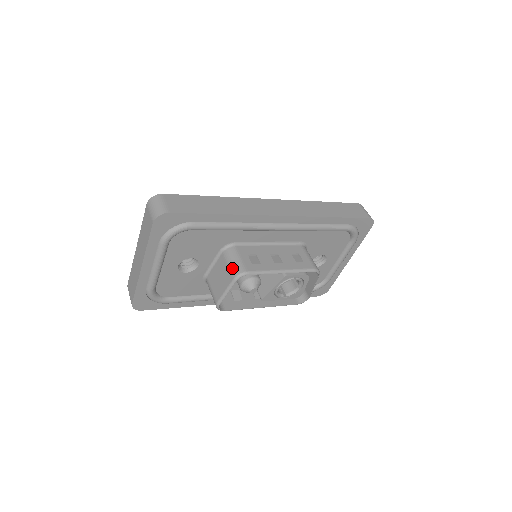
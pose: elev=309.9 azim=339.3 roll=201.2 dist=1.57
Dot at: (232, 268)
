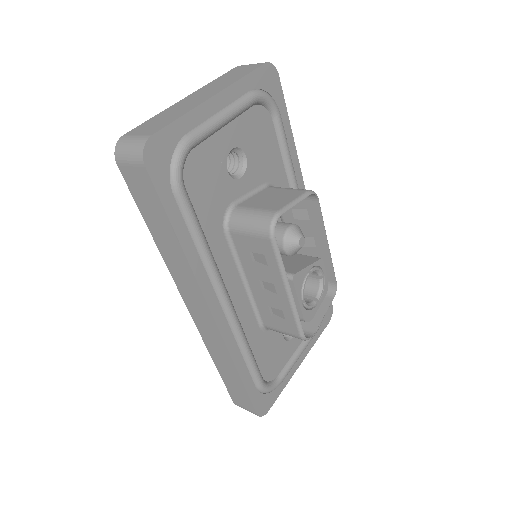
Dot at: occluded
